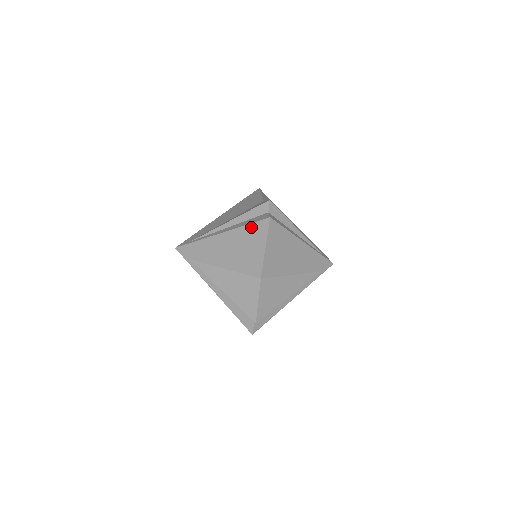
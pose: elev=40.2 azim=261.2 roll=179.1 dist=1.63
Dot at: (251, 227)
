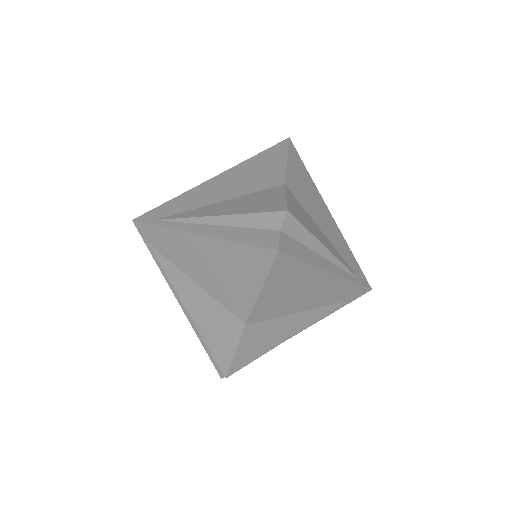
Dot at: (263, 153)
